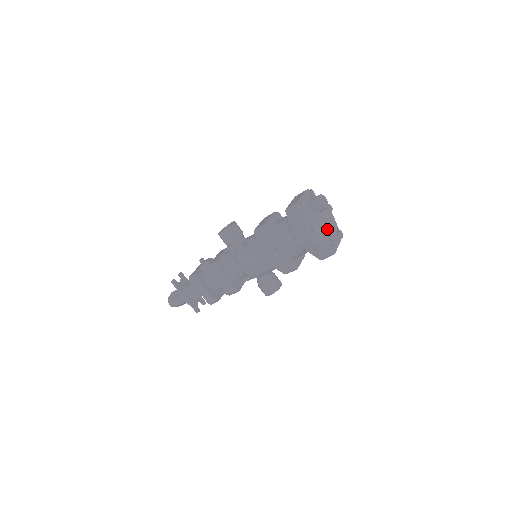
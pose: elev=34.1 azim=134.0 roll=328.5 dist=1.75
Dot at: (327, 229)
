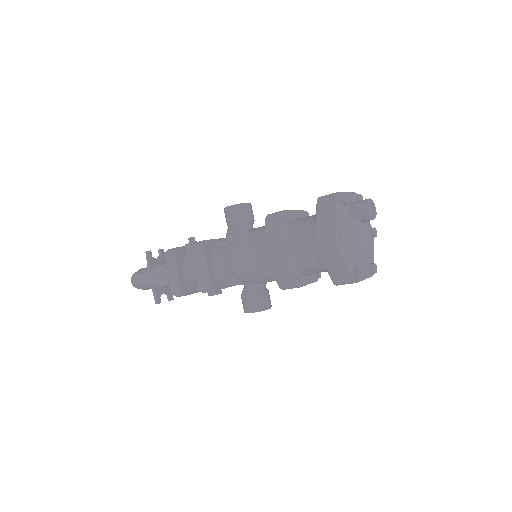
Dot at: (360, 246)
